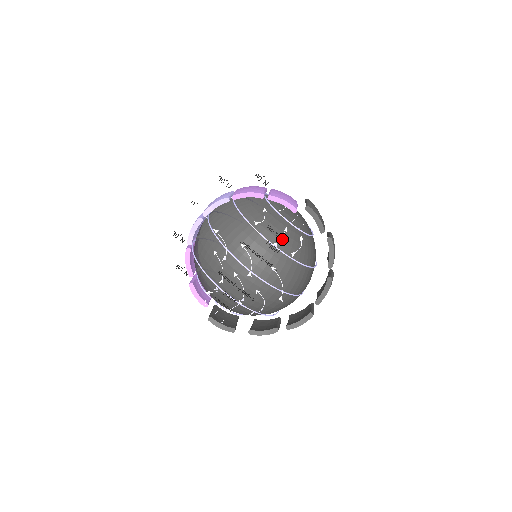
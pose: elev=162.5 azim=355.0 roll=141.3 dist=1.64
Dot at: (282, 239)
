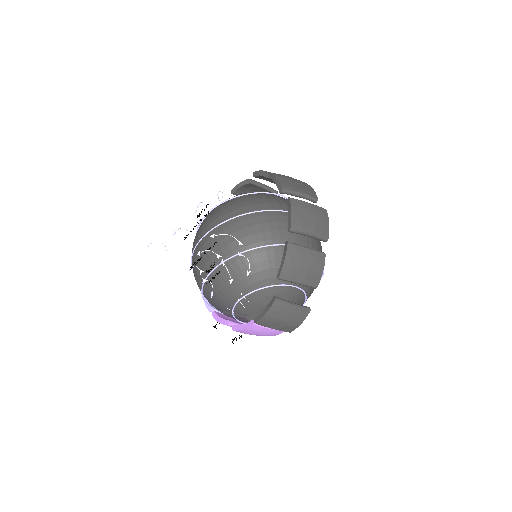
Dot at: occluded
